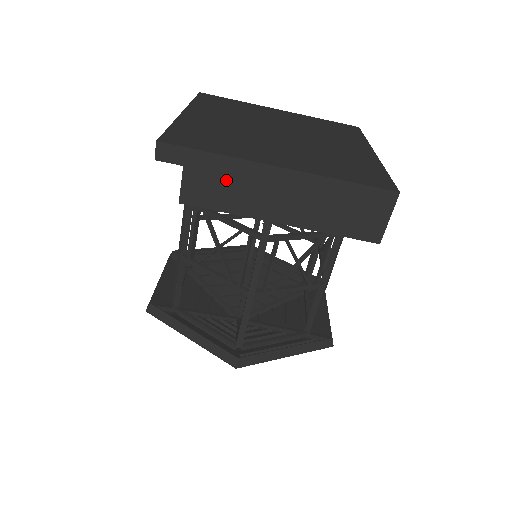
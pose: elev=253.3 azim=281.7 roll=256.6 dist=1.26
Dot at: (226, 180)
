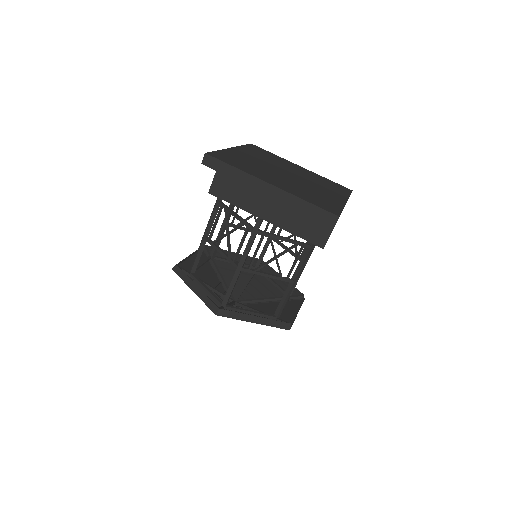
Dot at: (238, 185)
